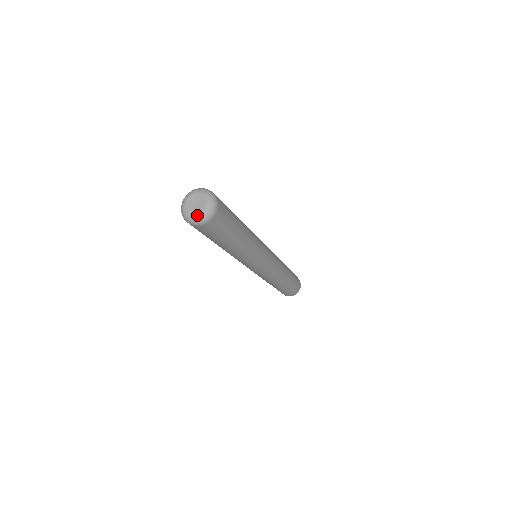
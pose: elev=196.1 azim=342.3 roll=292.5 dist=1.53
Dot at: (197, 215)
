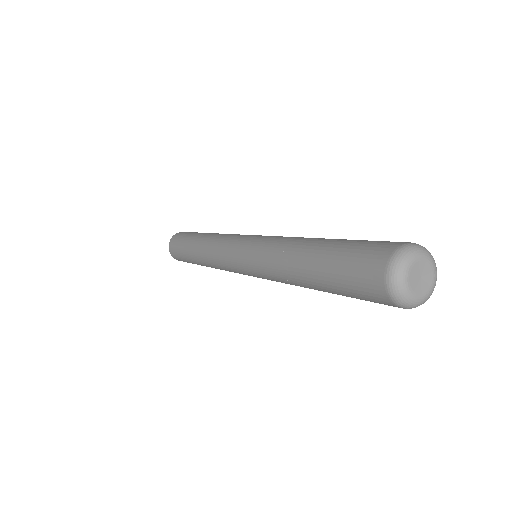
Dot at: (427, 295)
